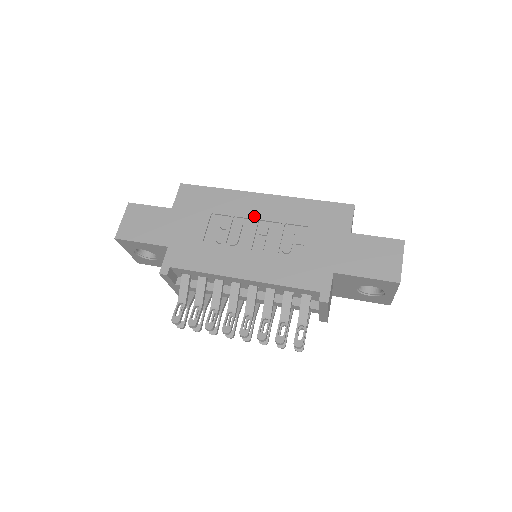
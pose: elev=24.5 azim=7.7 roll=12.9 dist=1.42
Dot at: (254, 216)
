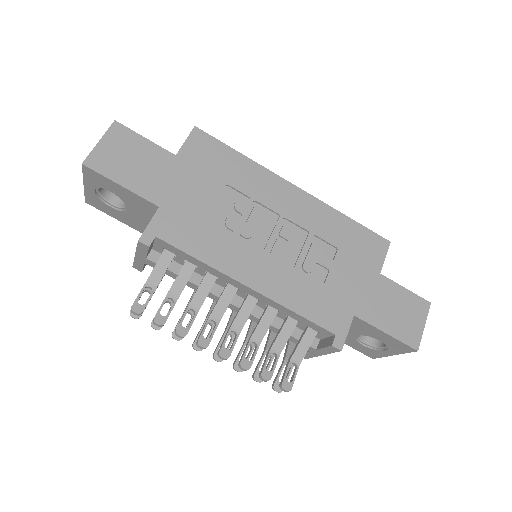
Dot at: (279, 210)
